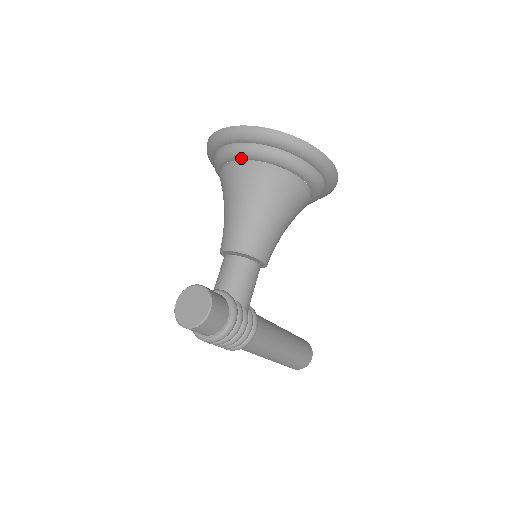
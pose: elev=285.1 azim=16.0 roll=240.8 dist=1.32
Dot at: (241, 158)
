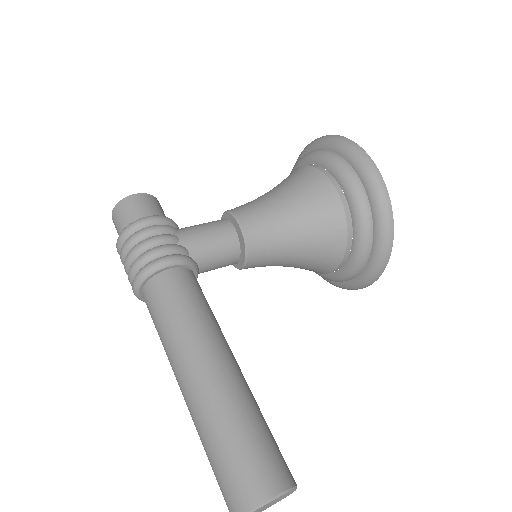
Dot at: occluded
